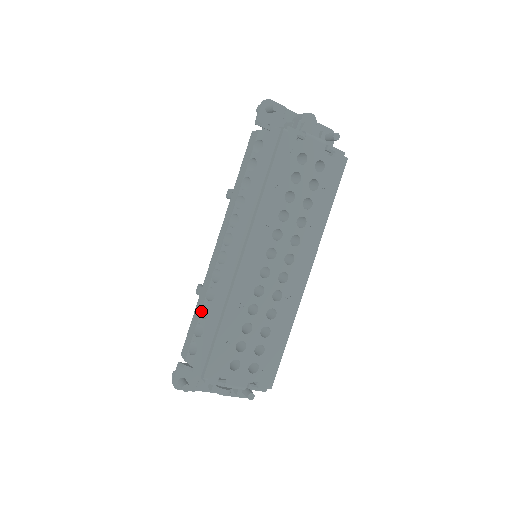
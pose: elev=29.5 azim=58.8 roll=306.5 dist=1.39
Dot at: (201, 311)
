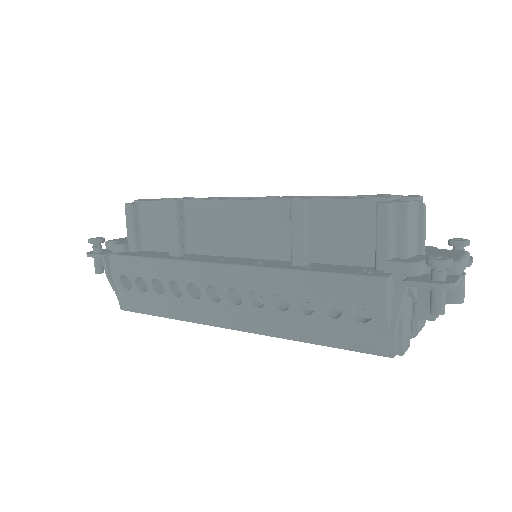
Dot at: (156, 279)
